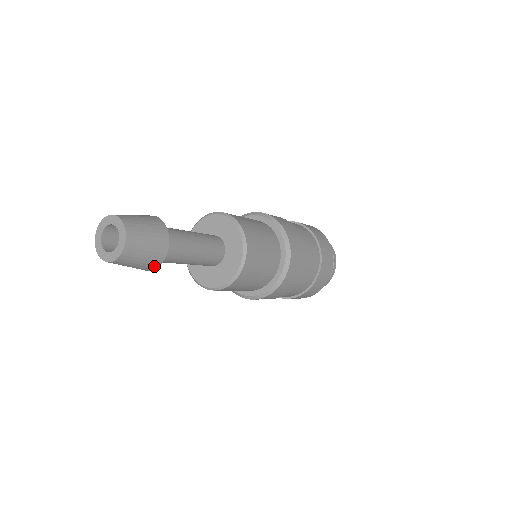
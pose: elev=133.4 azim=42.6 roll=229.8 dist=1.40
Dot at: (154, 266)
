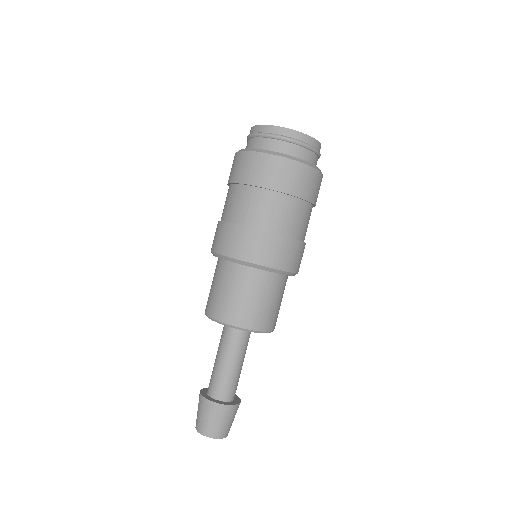
Dot at: occluded
